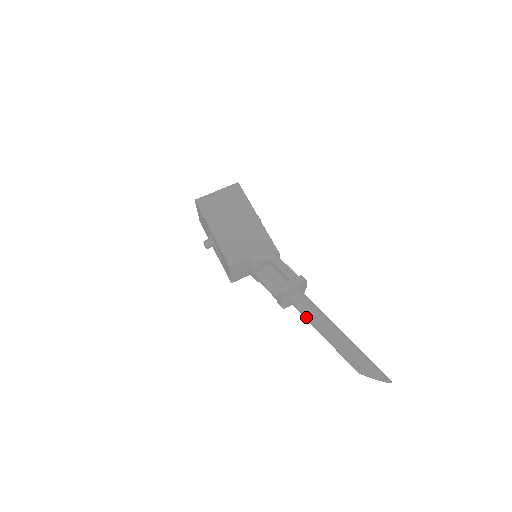
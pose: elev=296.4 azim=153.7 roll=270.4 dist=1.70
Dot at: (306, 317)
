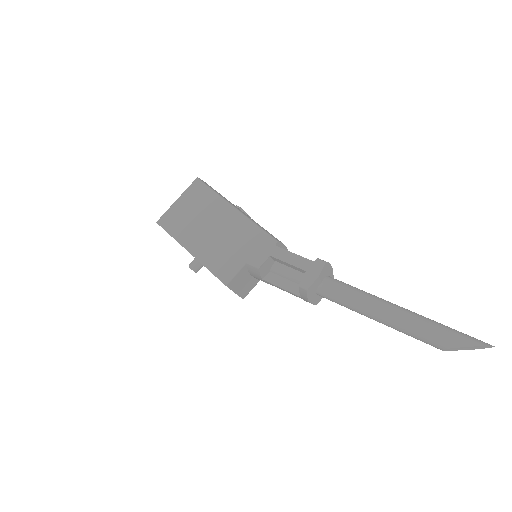
Dot at: (347, 307)
